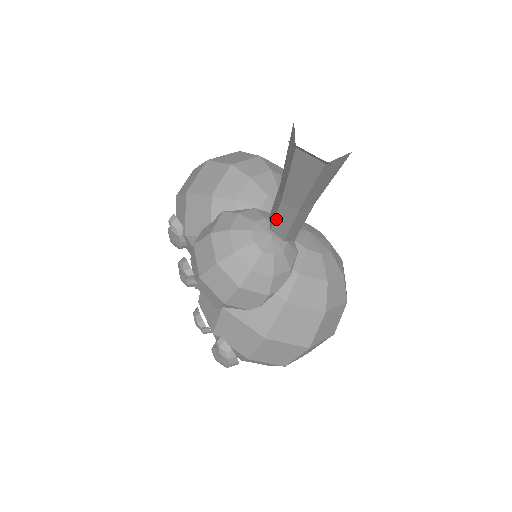
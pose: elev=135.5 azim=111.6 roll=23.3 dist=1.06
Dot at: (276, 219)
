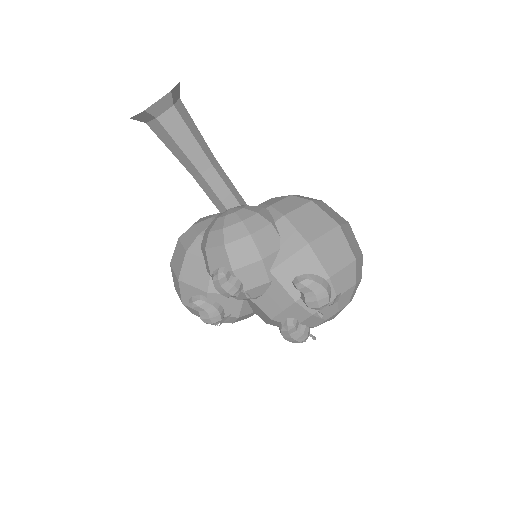
Dot at: (217, 194)
